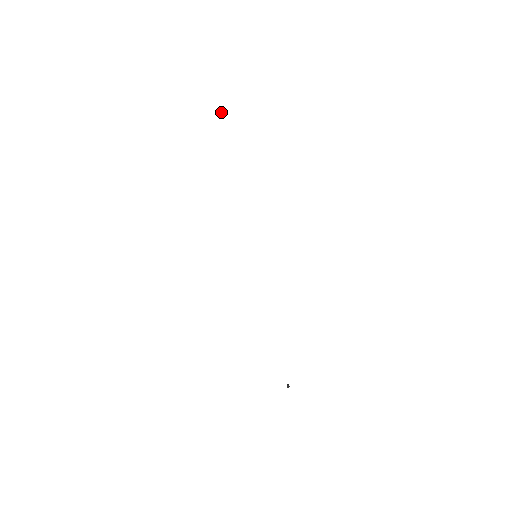
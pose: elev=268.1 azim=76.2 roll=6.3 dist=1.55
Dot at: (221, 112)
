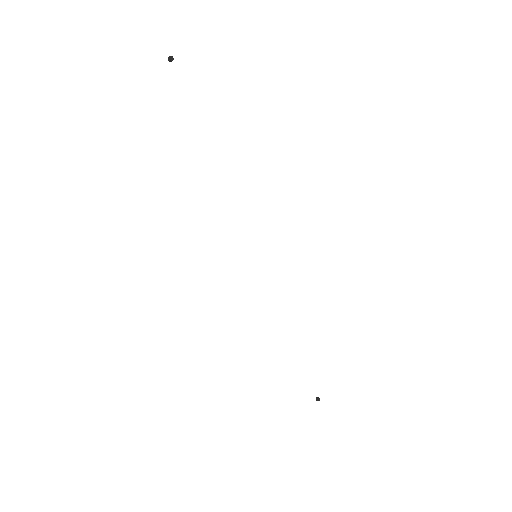
Dot at: (171, 56)
